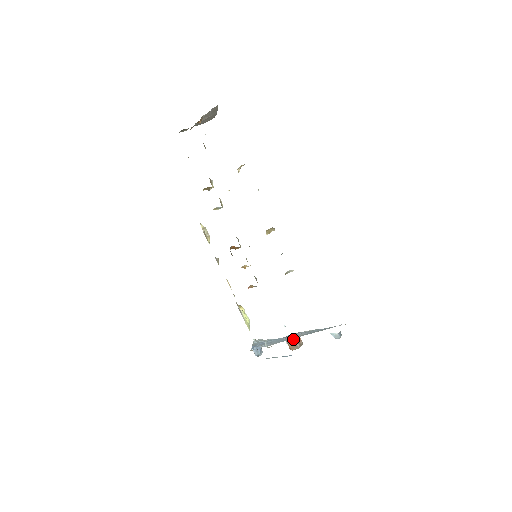
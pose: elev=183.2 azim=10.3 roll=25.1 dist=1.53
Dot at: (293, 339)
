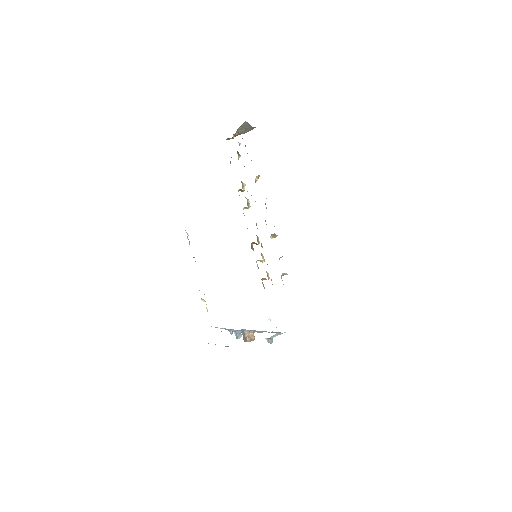
Dot at: (244, 333)
